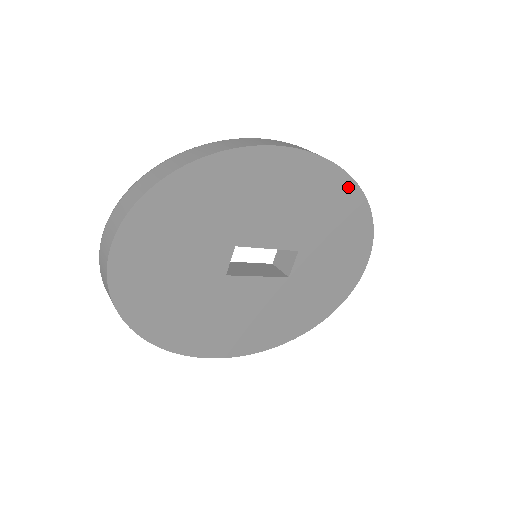
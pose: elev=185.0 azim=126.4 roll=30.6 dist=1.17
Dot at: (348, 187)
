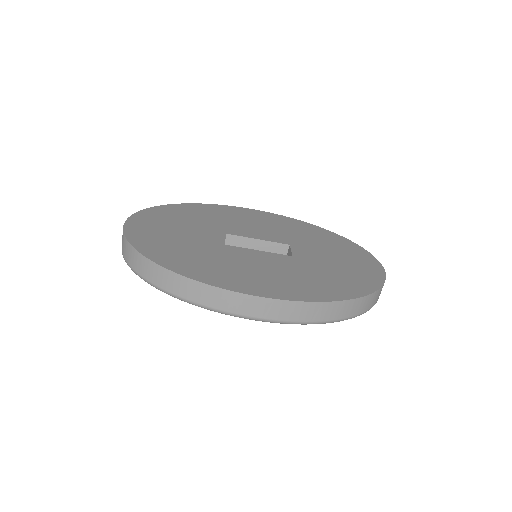
Dot at: (309, 226)
